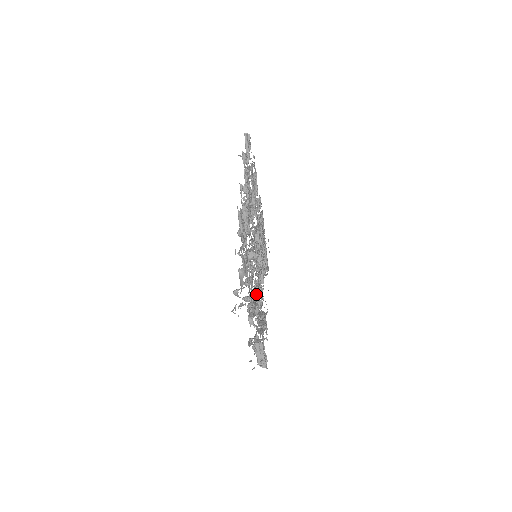
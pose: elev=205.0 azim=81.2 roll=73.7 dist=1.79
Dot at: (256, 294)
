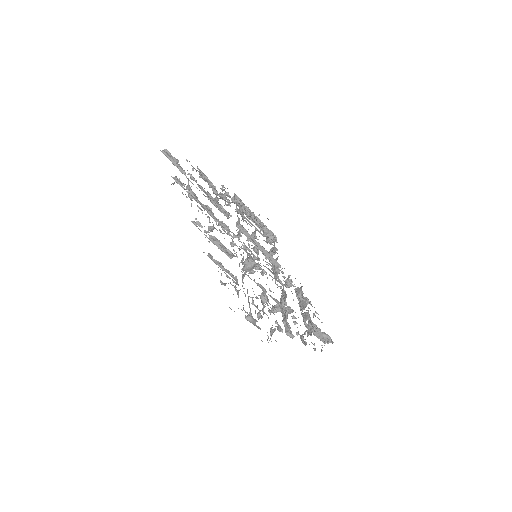
Dot at: occluded
